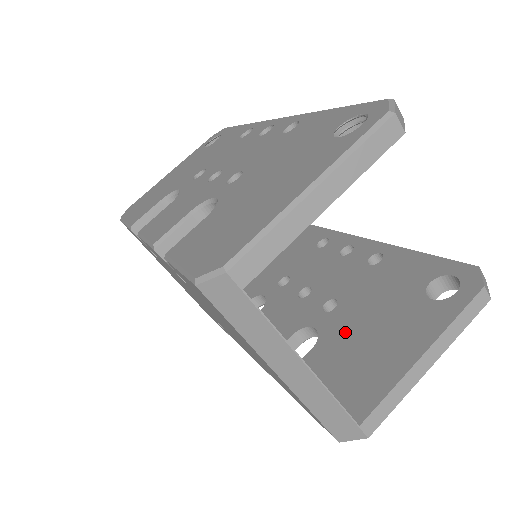
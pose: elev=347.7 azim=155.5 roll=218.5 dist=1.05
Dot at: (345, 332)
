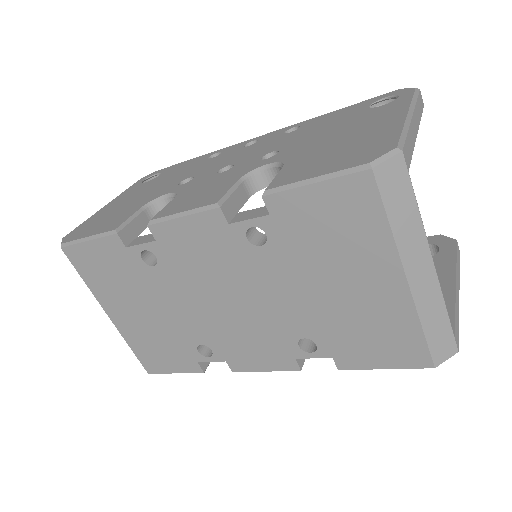
Dot at: occluded
